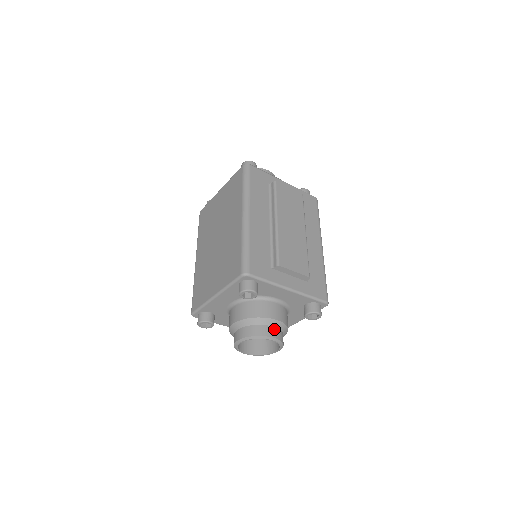
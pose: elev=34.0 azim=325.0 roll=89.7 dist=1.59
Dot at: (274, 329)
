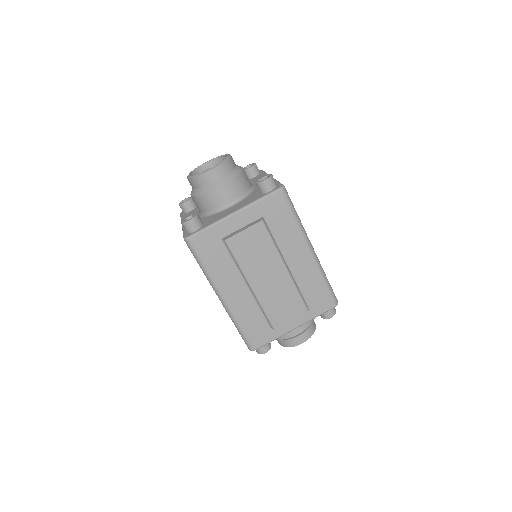
Dot at: (300, 337)
